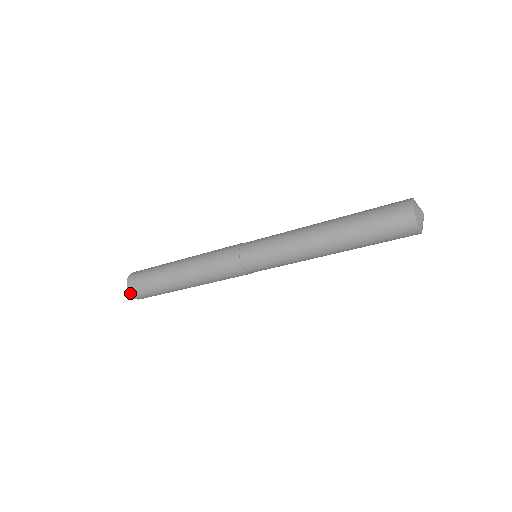
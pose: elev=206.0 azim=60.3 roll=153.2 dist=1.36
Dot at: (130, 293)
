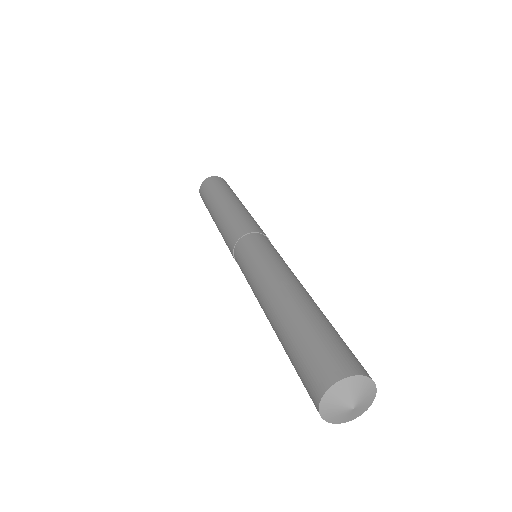
Dot at: (200, 192)
